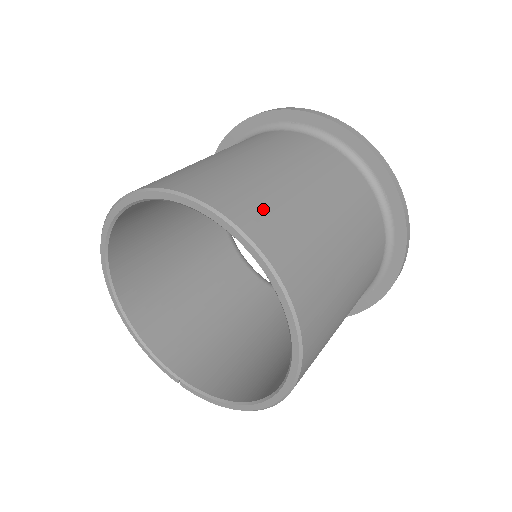
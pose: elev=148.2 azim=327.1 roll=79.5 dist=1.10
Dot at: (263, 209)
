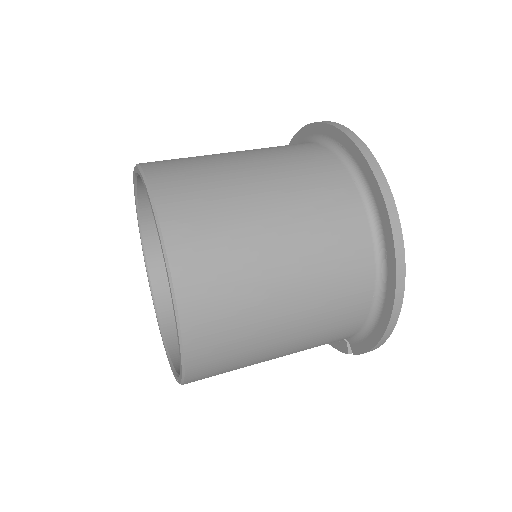
Dot at: occluded
